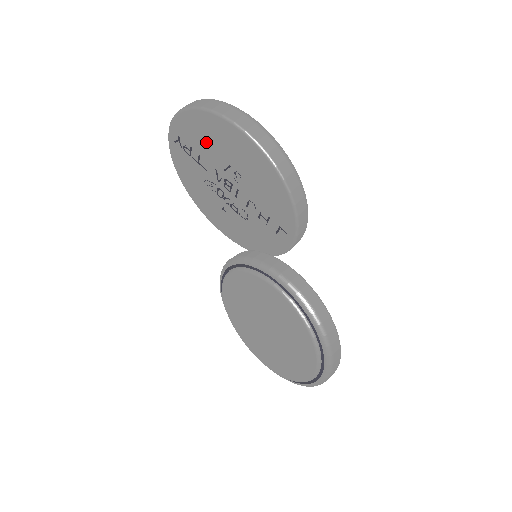
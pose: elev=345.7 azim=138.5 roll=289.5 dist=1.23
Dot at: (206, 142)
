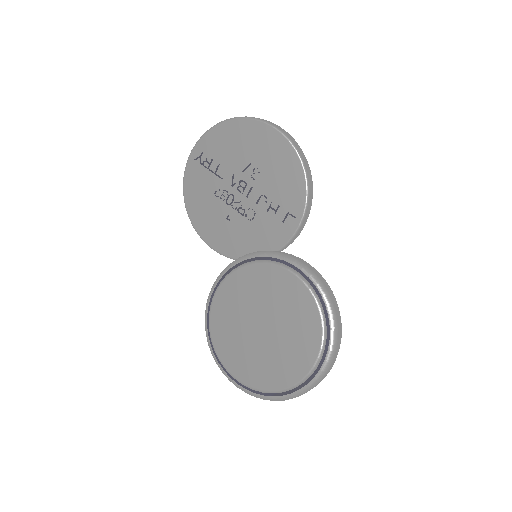
Dot at: (231, 148)
